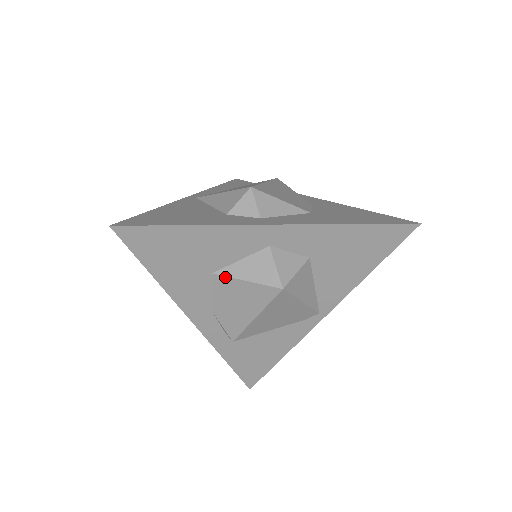
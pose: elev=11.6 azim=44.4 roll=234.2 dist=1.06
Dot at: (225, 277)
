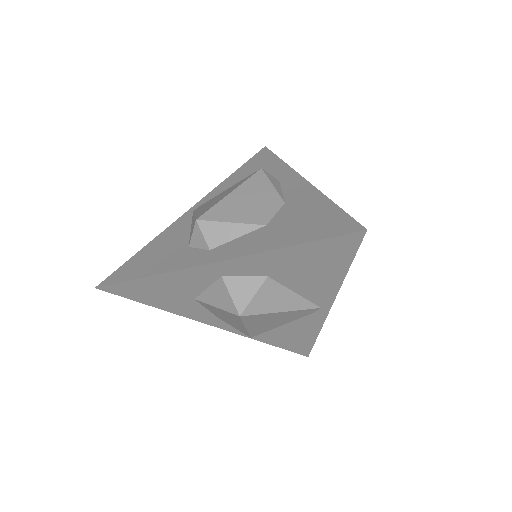
Dot at: (203, 302)
